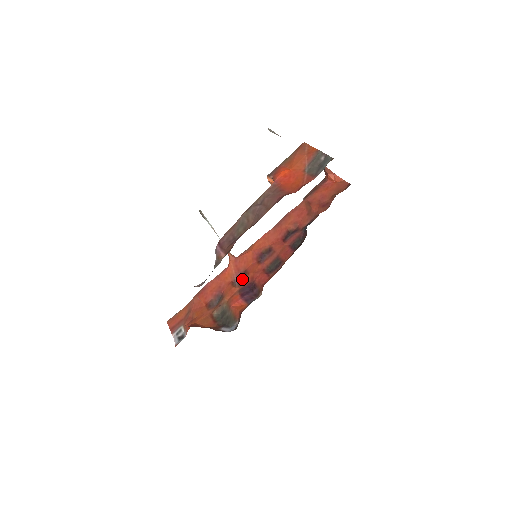
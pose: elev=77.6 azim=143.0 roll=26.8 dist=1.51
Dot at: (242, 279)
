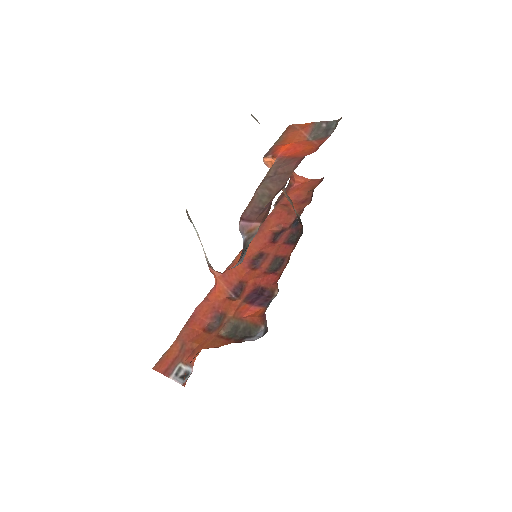
Dot at: (240, 291)
